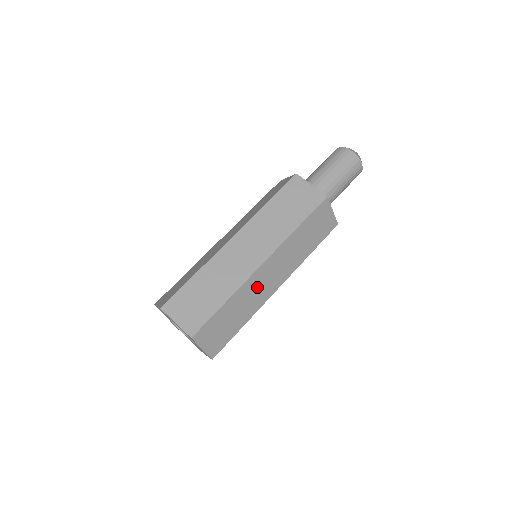
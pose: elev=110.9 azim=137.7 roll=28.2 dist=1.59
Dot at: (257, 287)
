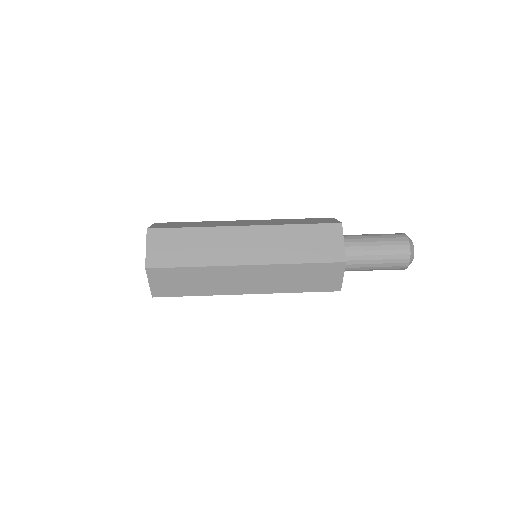
Dot at: (228, 278)
